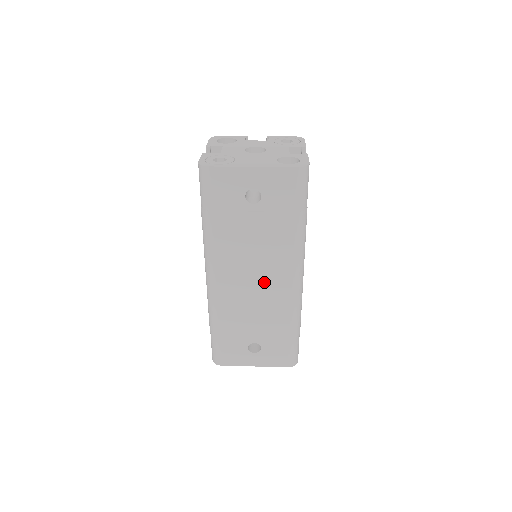
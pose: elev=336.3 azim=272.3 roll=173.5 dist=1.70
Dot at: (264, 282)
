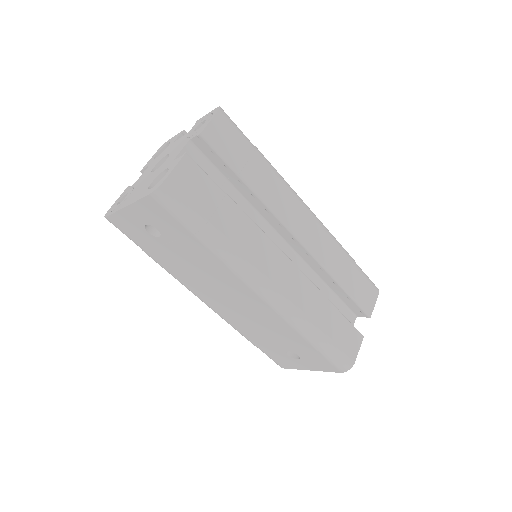
Dot at: (239, 300)
